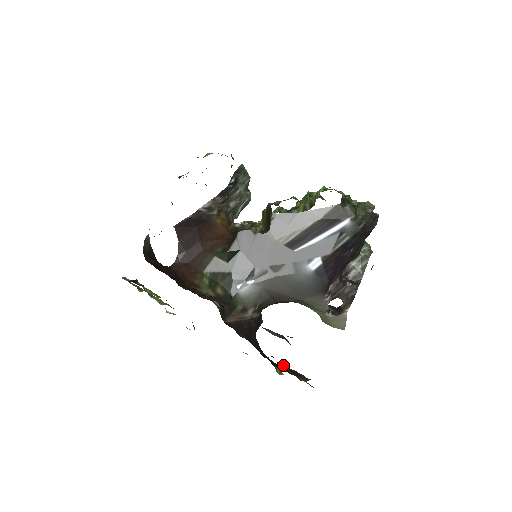
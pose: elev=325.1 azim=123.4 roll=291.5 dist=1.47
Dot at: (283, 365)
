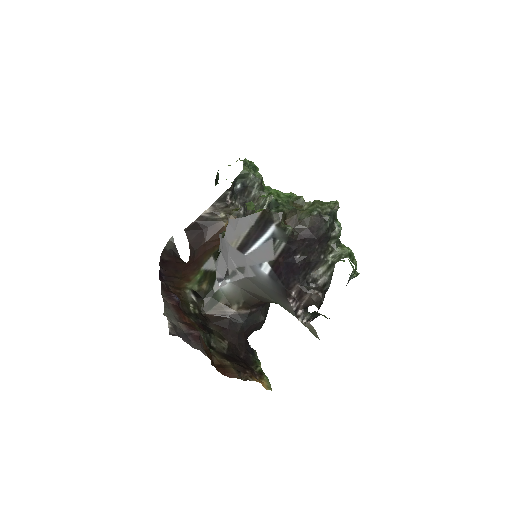
Dot at: (222, 360)
